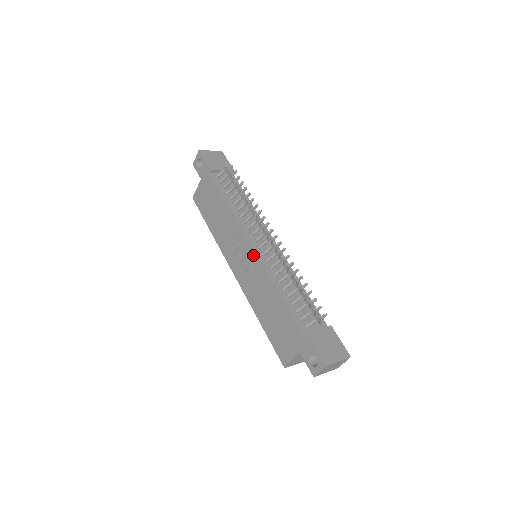
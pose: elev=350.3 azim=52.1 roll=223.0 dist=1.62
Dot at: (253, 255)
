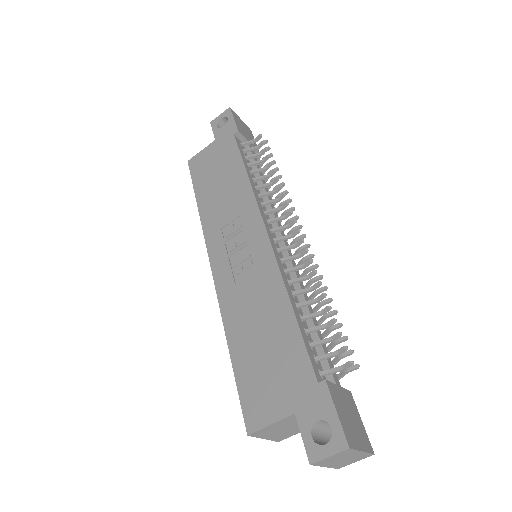
Dot at: (263, 244)
